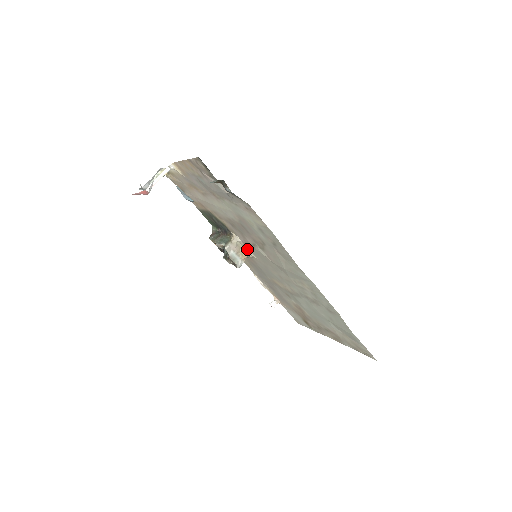
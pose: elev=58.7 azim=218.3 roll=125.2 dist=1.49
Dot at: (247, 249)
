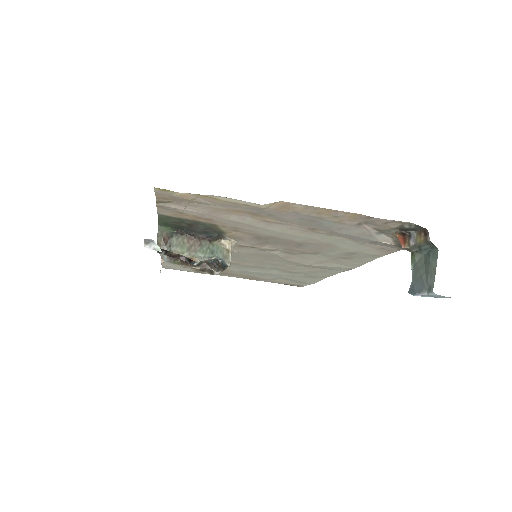
Dot at: occluded
